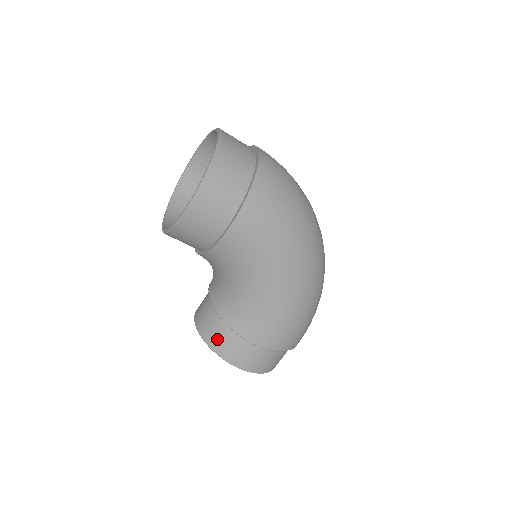
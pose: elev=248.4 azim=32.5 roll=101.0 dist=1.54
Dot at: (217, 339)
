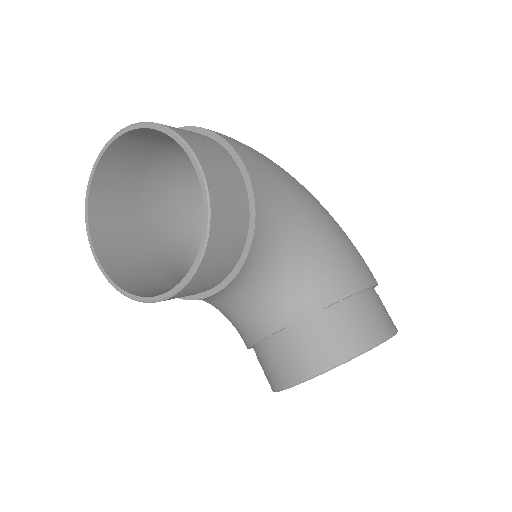
Dot at: (350, 337)
